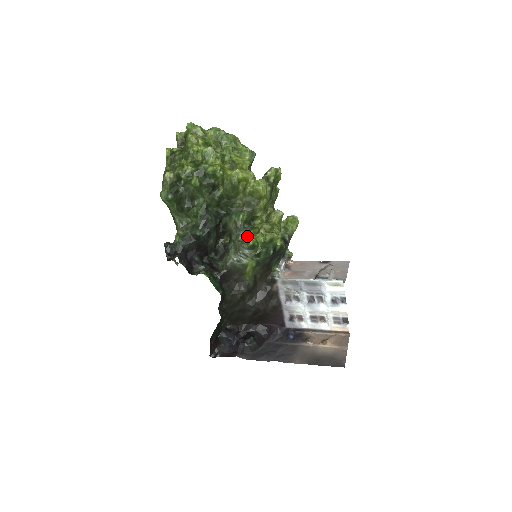
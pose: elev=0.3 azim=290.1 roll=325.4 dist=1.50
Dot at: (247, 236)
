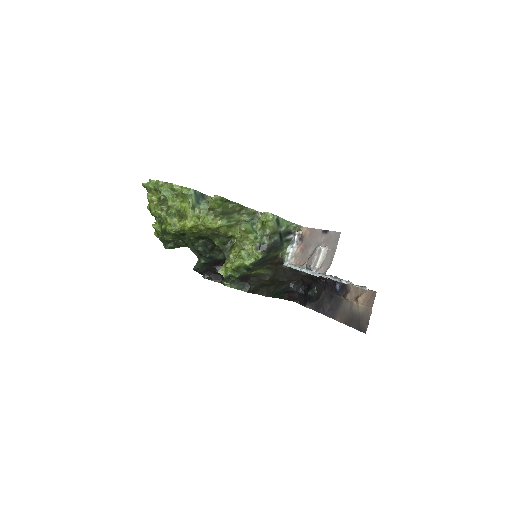
Dot at: occluded
